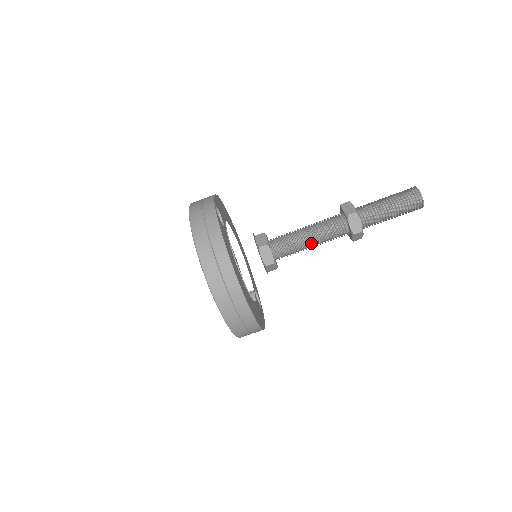
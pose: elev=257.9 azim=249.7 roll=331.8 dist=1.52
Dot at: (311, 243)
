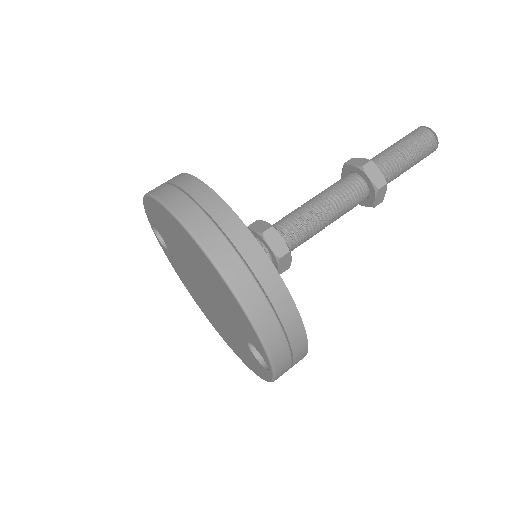
Dot at: (319, 205)
